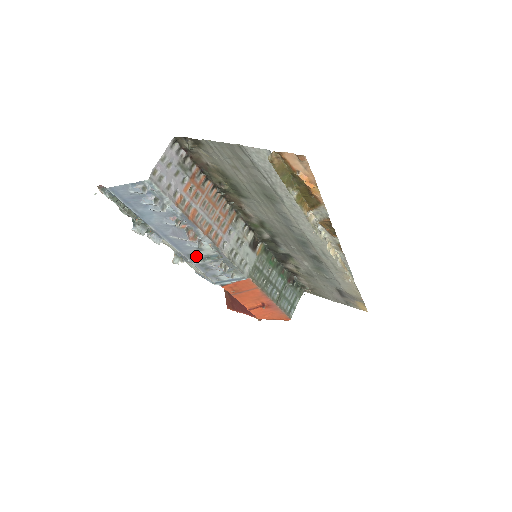
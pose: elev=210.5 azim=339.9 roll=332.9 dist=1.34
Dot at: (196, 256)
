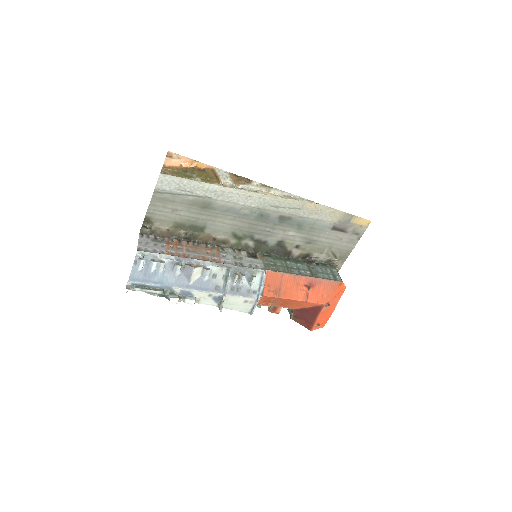
Dot at: (220, 285)
